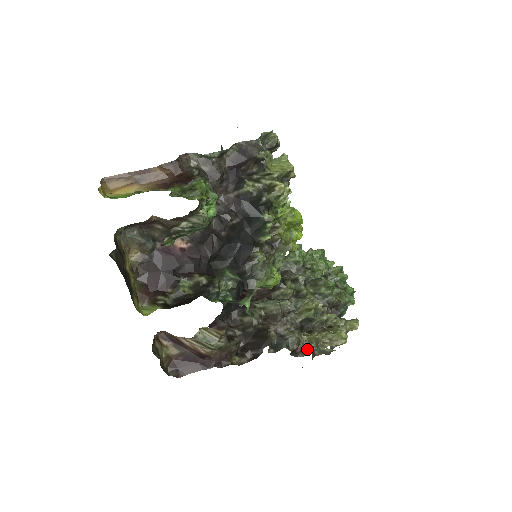
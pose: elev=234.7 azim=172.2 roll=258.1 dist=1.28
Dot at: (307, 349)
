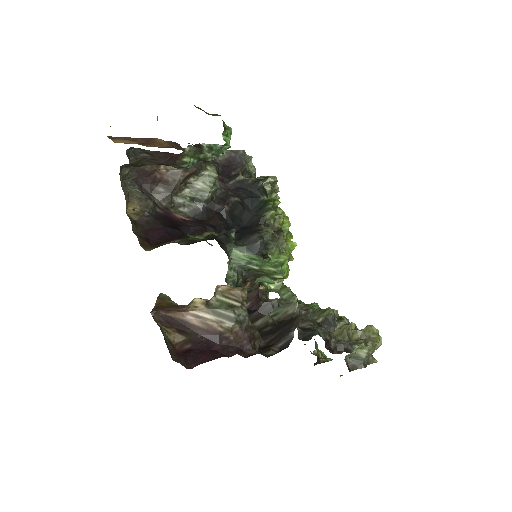
Dot at: (342, 343)
